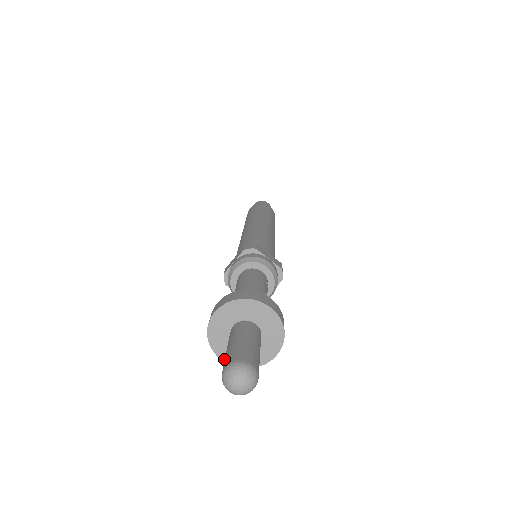
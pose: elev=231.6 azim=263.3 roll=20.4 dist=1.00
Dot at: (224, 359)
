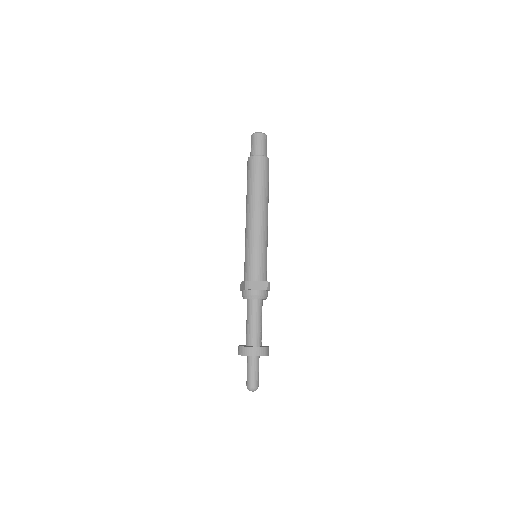
Dot at: occluded
